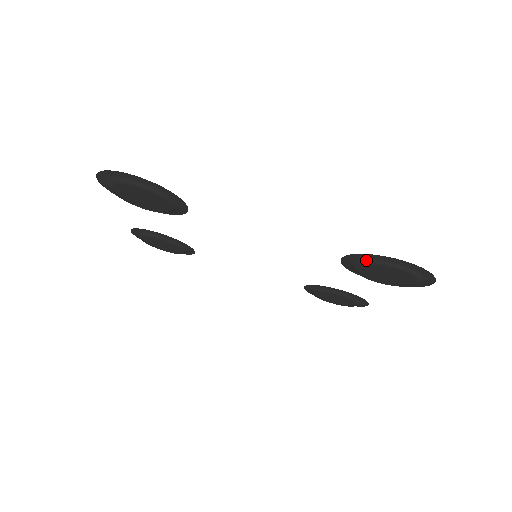
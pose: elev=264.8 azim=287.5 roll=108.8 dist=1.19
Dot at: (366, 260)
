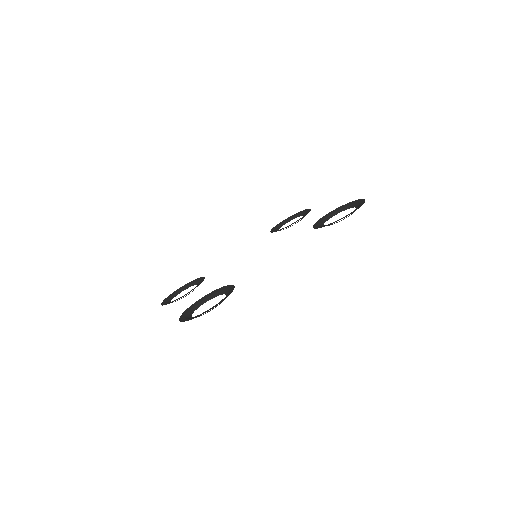
Dot at: occluded
